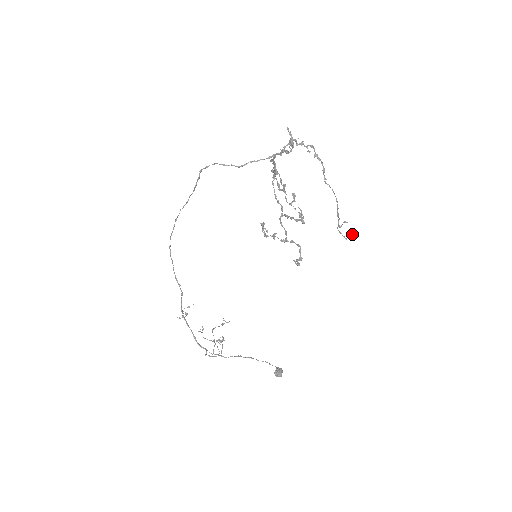
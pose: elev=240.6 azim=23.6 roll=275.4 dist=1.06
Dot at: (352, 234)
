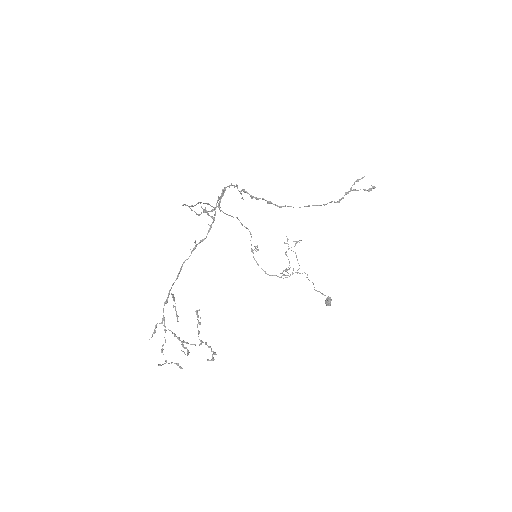
Dot at: (369, 191)
